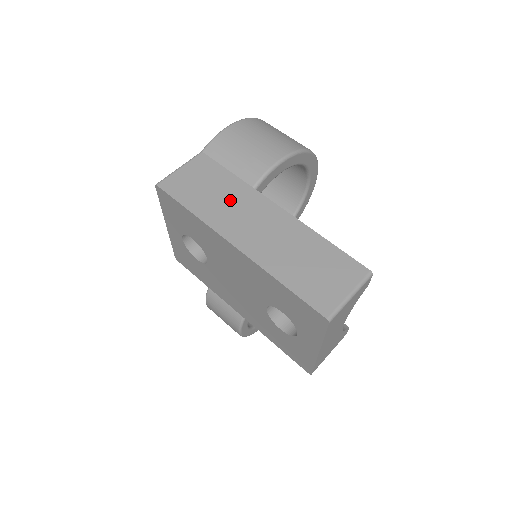
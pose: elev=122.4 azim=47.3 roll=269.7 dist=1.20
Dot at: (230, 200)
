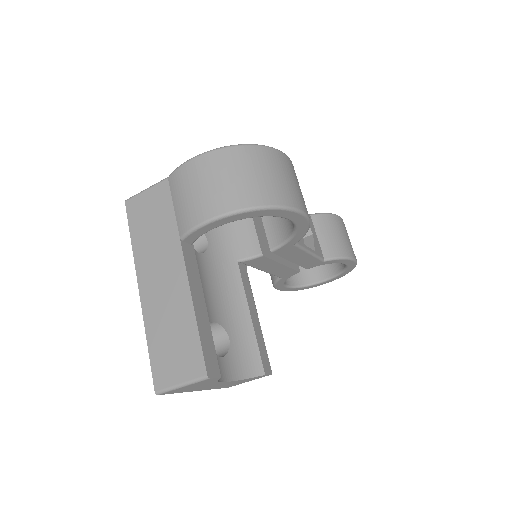
Dot at: (159, 243)
